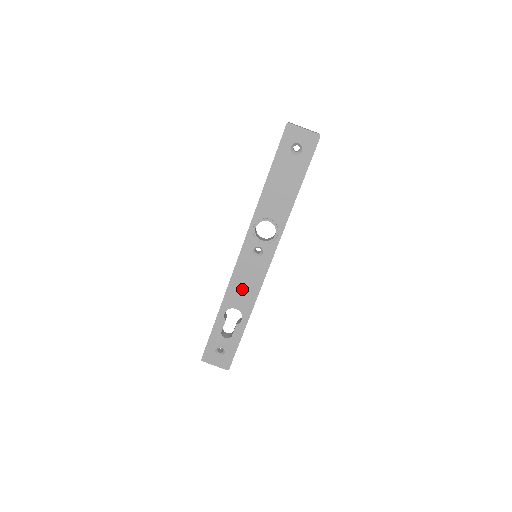
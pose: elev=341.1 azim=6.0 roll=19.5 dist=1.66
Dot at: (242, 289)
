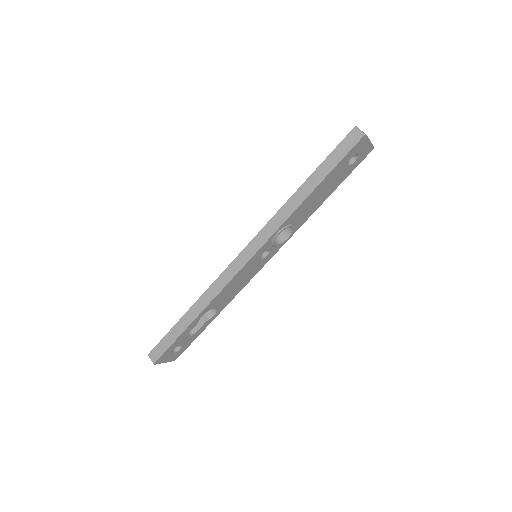
Dot at: (231, 290)
